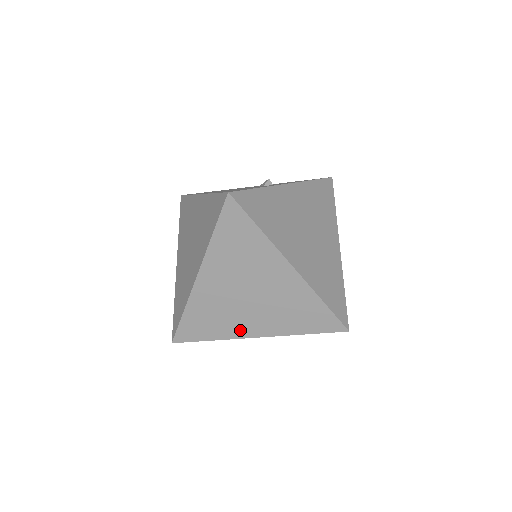
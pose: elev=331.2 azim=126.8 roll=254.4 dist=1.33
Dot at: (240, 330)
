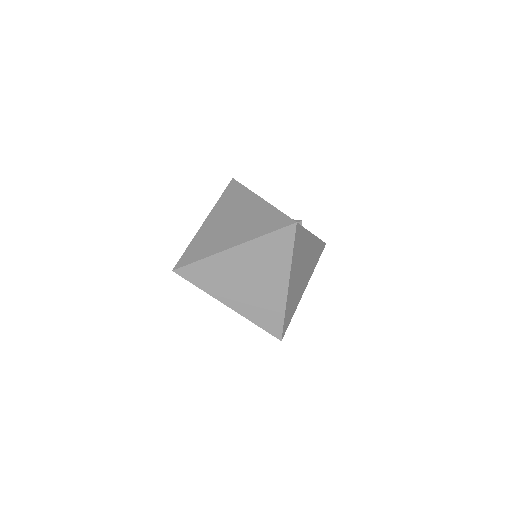
Dot at: (222, 295)
